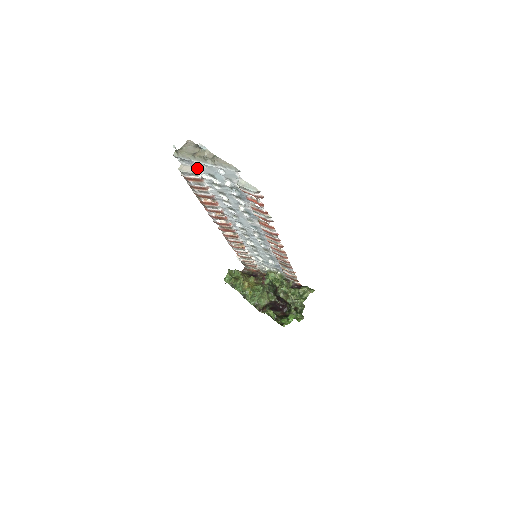
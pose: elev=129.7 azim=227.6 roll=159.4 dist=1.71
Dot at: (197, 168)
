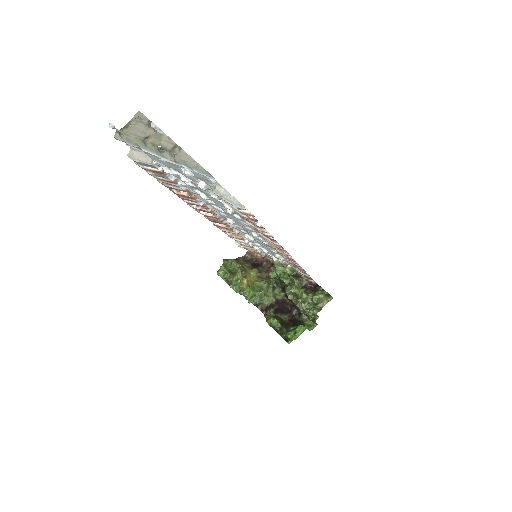
Dot at: (153, 158)
